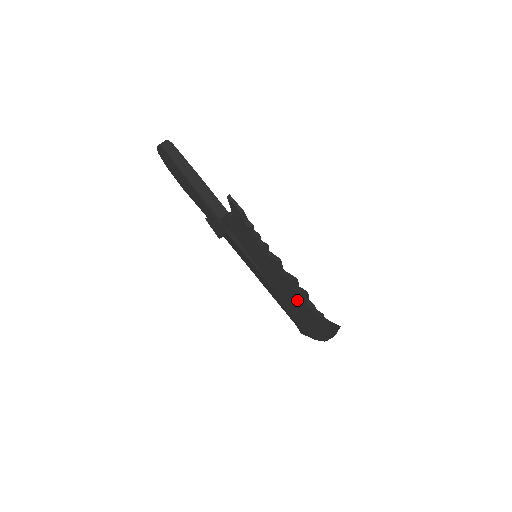
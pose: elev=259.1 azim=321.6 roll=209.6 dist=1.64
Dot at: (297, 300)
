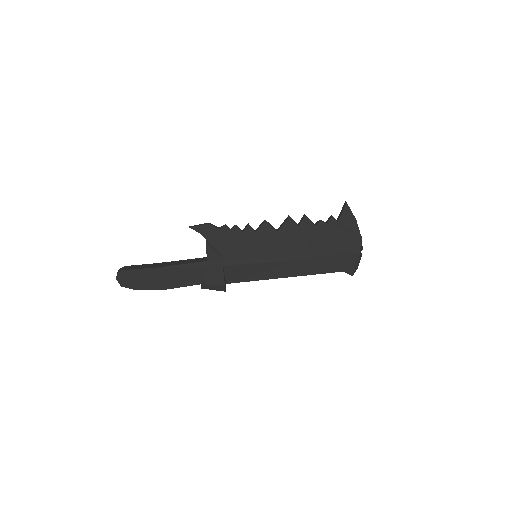
Dot at: (310, 234)
